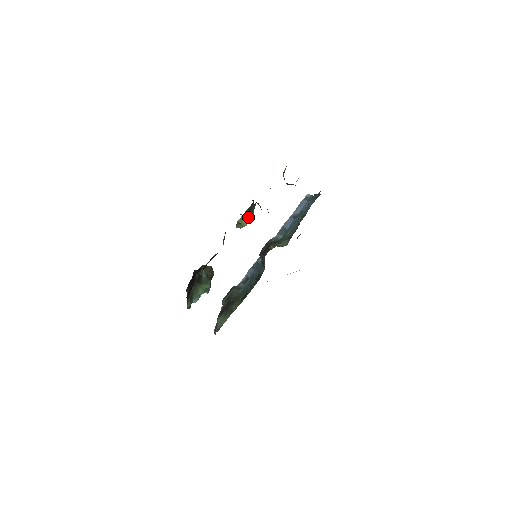
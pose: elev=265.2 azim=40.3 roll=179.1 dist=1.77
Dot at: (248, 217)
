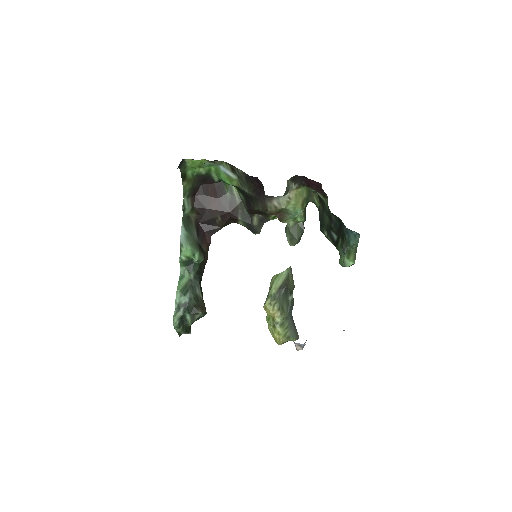
Dot at: (283, 285)
